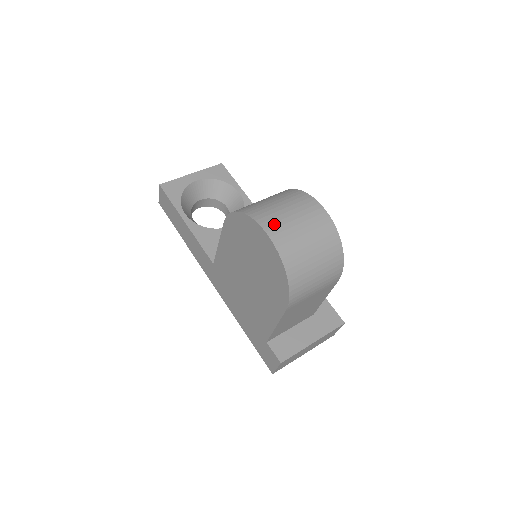
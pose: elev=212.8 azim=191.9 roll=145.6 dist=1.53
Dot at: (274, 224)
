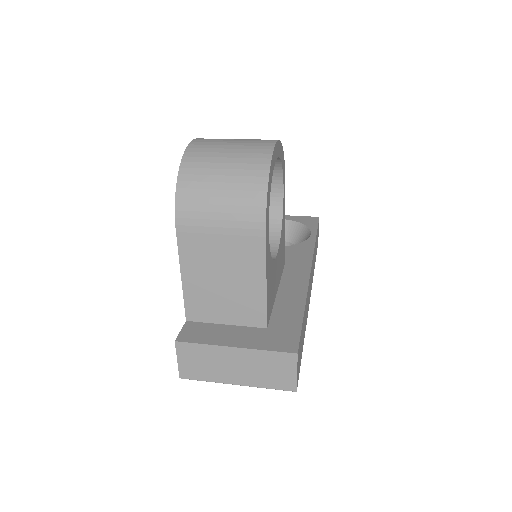
Dot at: (209, 139)
